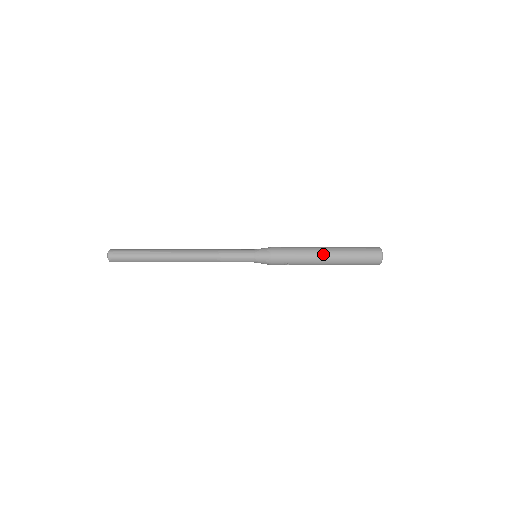
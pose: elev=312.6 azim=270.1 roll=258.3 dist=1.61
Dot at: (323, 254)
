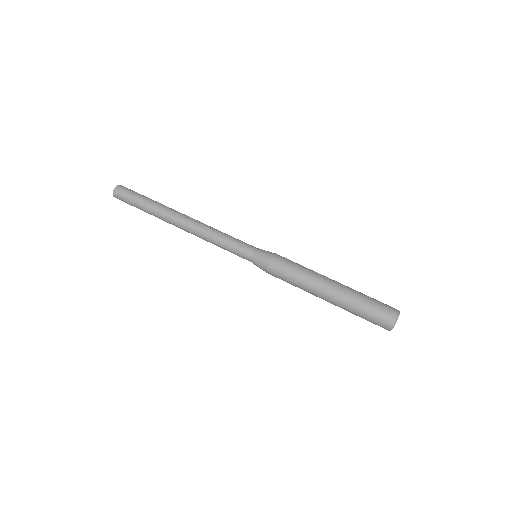
Dot at: (322, 297)
